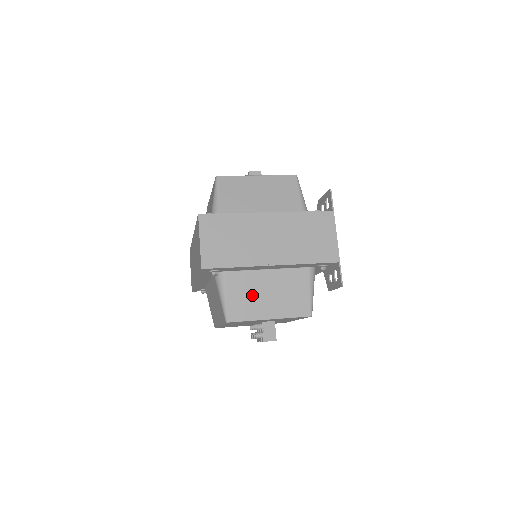
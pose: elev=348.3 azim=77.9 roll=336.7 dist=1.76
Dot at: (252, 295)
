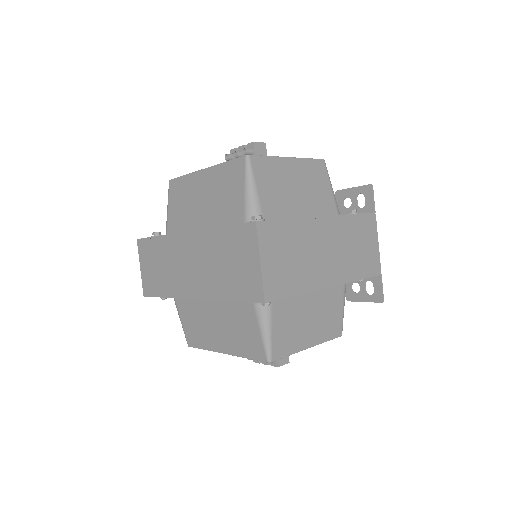
Dot at: (295, 322)
